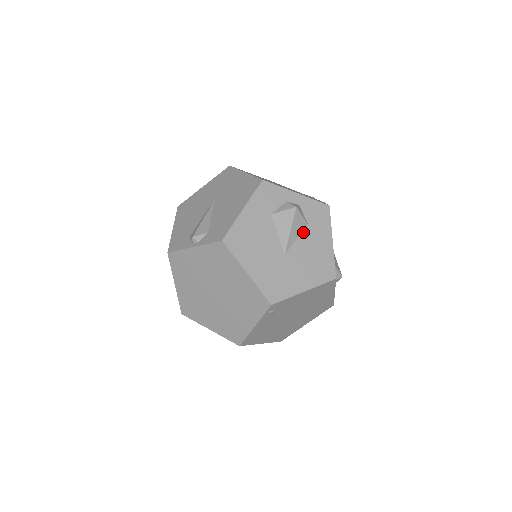
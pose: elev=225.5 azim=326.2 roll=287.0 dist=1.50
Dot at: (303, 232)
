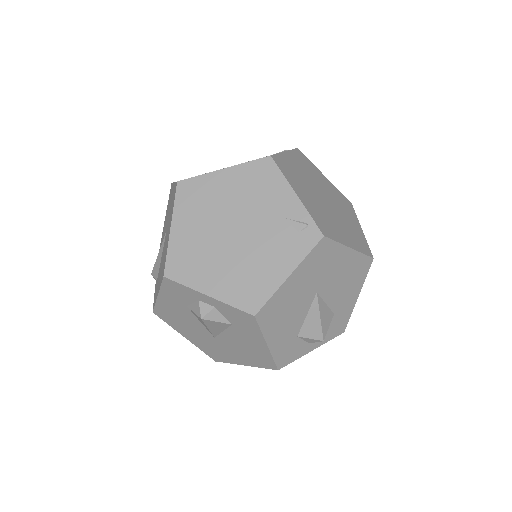
Dot at: (228, 328)
